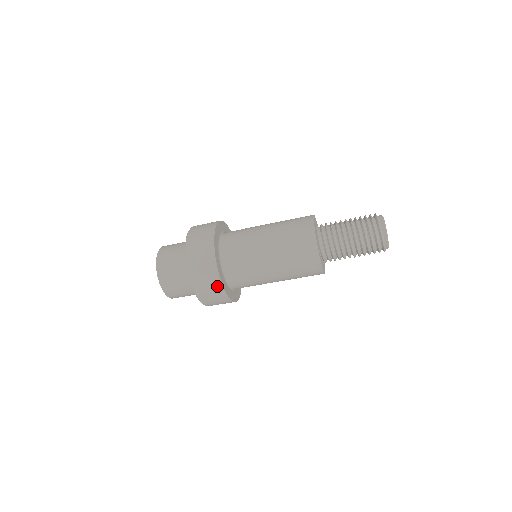
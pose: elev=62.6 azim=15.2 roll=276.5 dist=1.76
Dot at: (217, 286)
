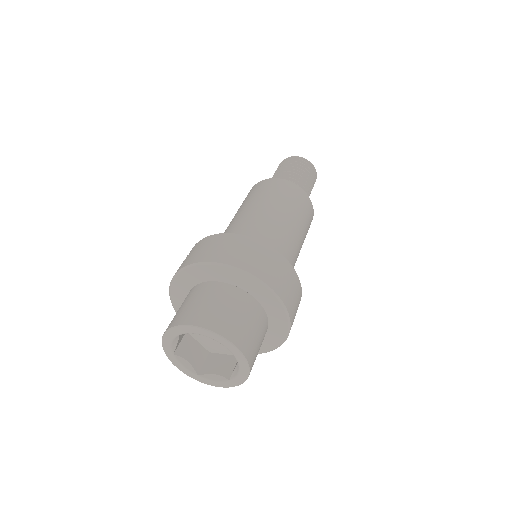
Dot at: (265, 250)
